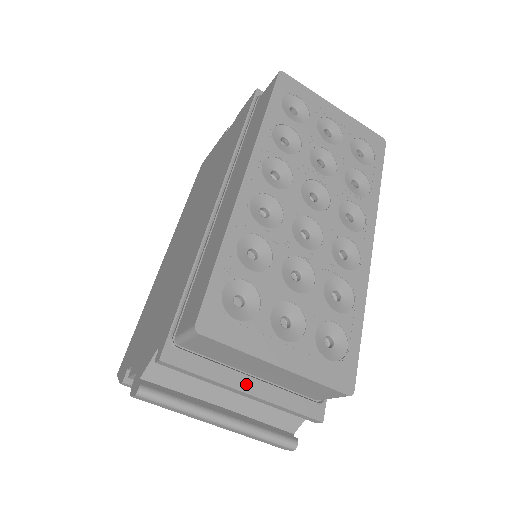
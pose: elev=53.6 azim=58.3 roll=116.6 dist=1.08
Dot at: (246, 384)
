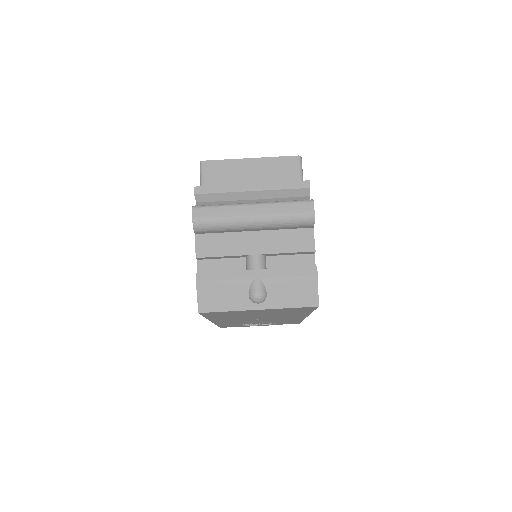
Dot at: (250, 186)
